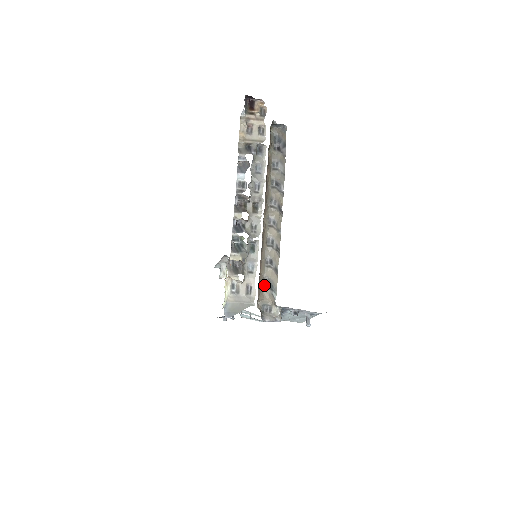
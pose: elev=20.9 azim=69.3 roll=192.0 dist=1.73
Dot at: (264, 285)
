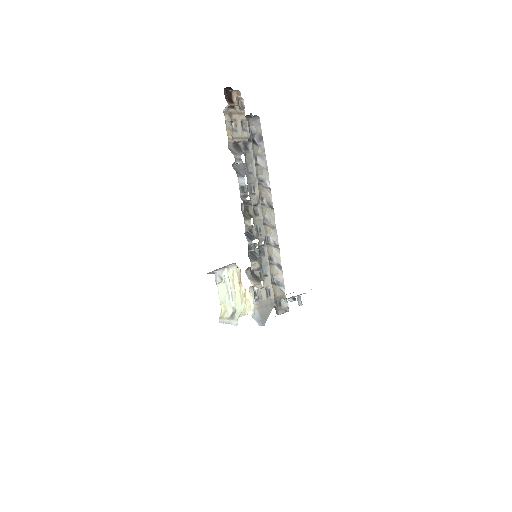
Dot at: (271, 282)
